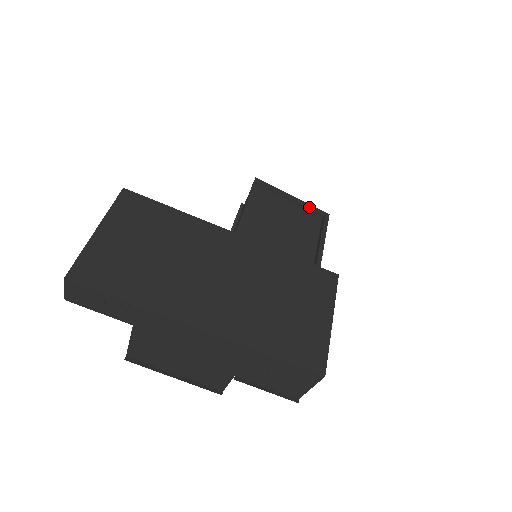
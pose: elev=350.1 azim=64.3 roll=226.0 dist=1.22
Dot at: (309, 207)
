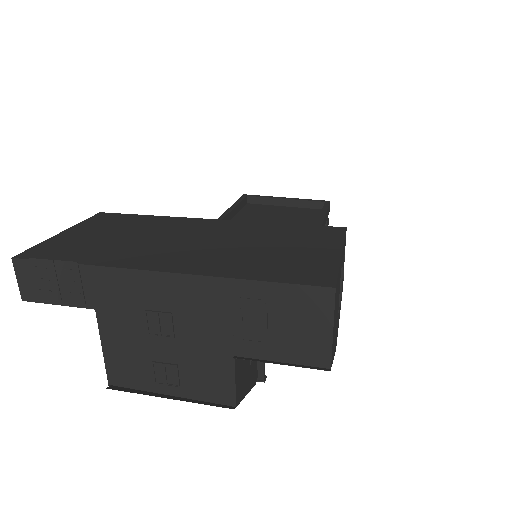
Dot at: (305, 200)
